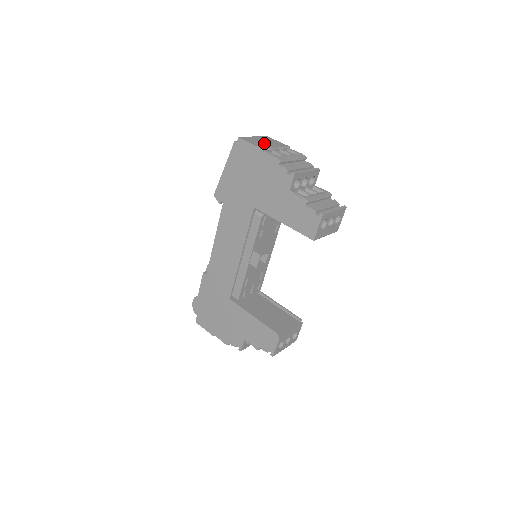
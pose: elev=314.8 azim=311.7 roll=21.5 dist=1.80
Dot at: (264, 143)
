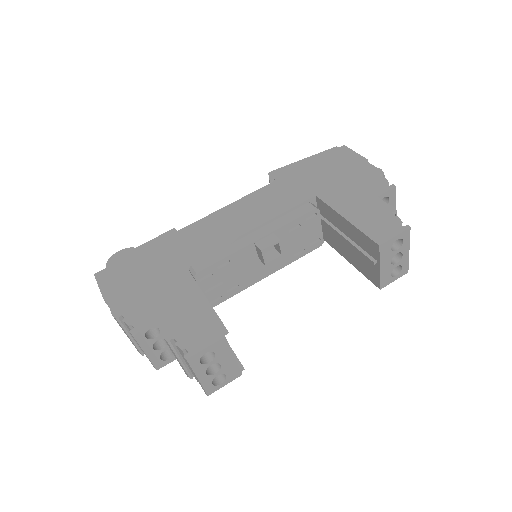
Dot at: occluded
